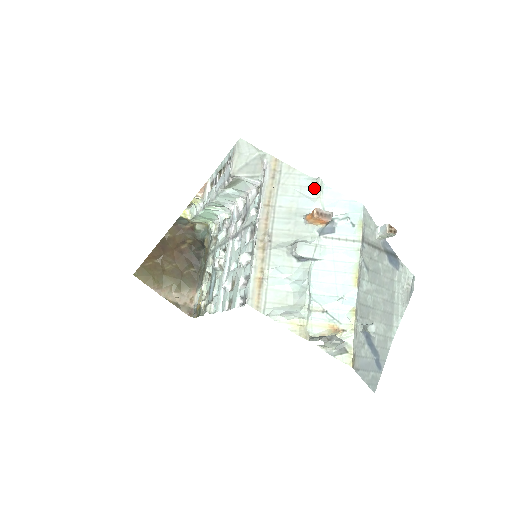
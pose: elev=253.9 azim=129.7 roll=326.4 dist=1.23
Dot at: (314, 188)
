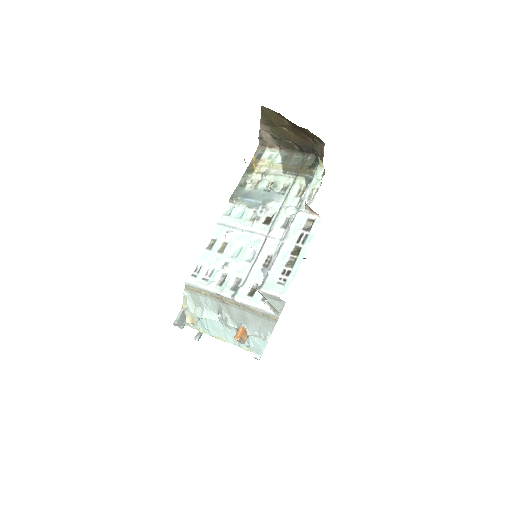
Dot at: (263, 335)
